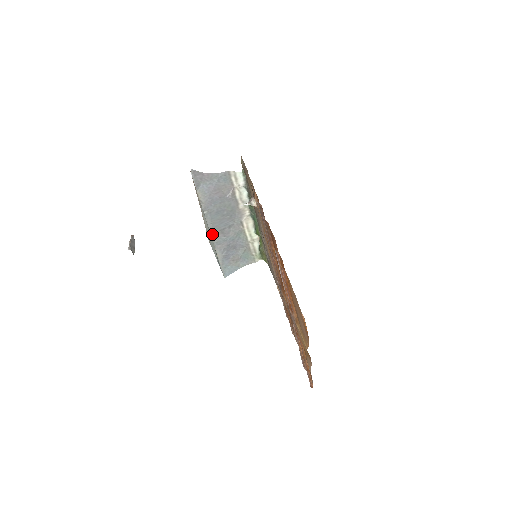
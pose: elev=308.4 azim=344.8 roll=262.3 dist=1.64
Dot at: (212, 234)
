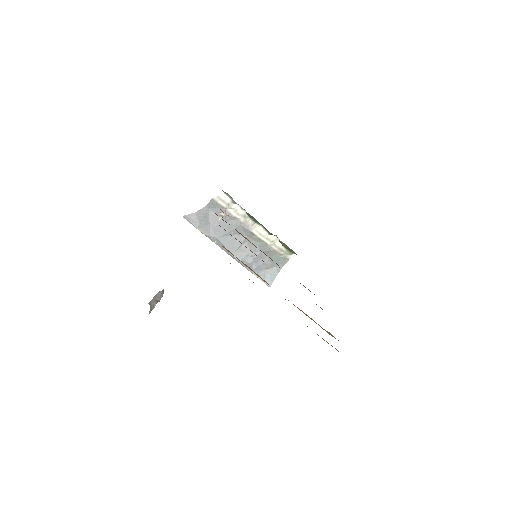
Dot at: (232, 256)
